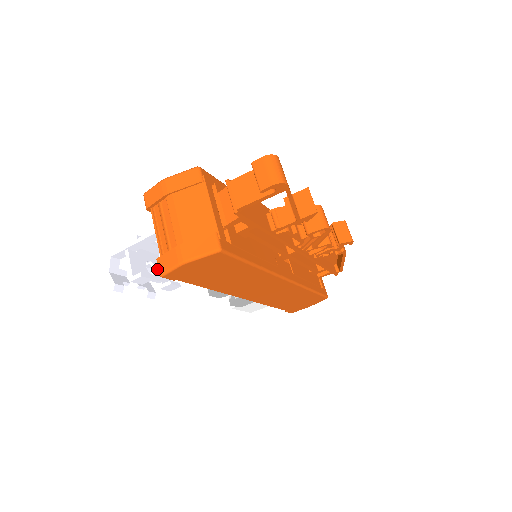
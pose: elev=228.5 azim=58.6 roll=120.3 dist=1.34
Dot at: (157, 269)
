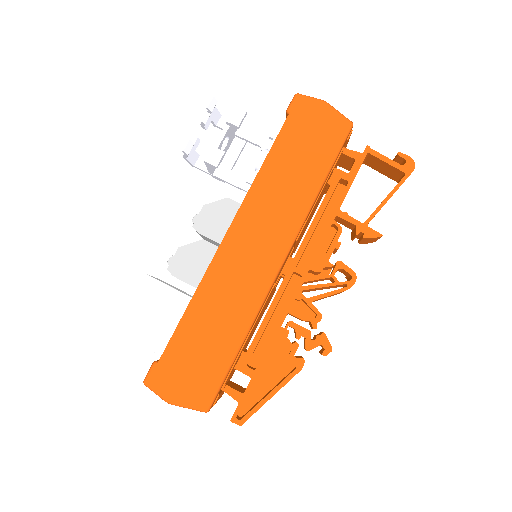
Dot at: occluded
